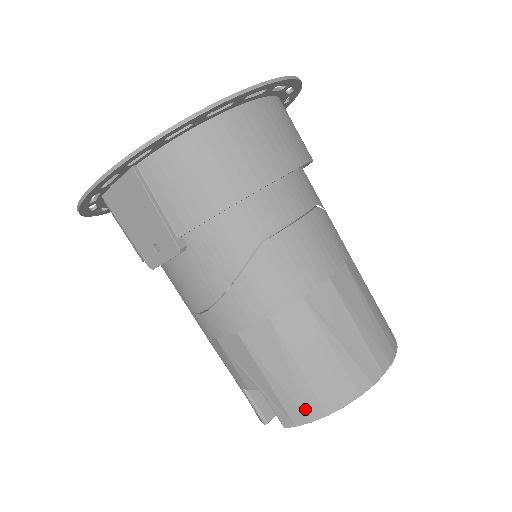
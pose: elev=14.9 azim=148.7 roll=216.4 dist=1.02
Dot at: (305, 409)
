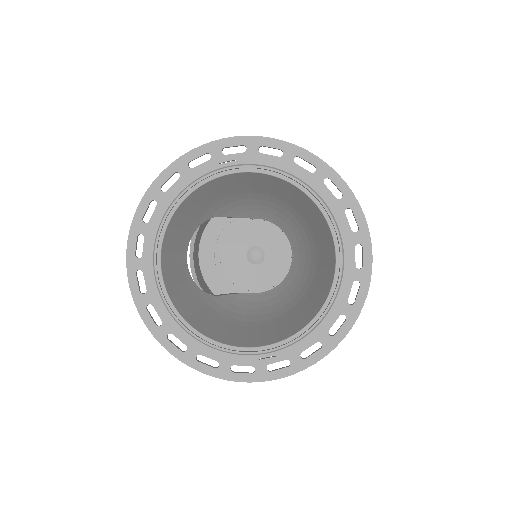
Dot at: occluded
